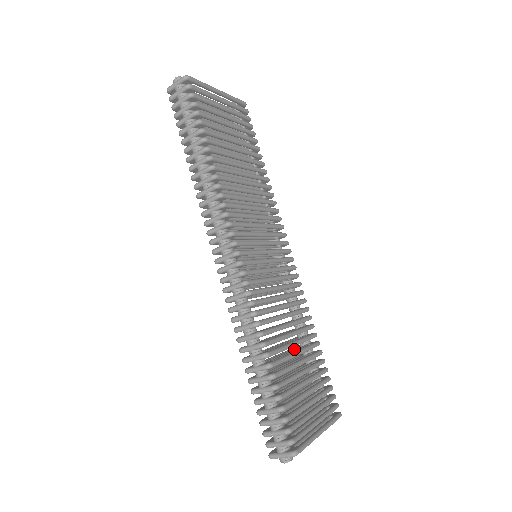
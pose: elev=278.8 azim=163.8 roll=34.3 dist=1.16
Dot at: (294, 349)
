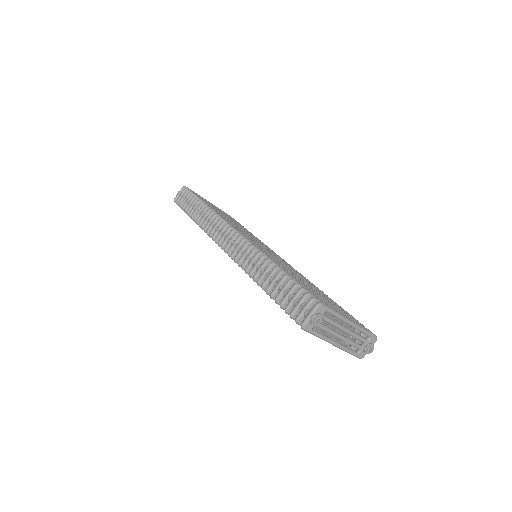
Dot at: occluded
